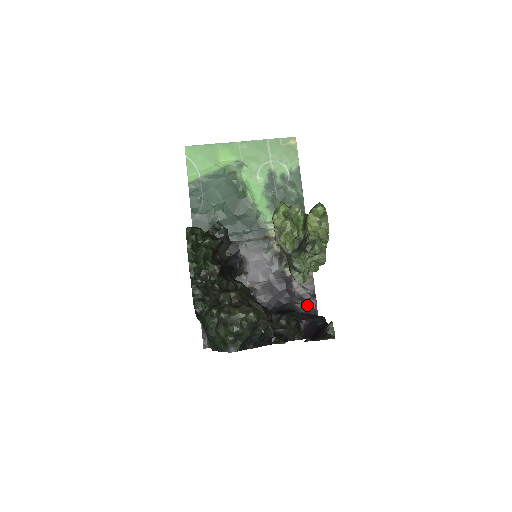
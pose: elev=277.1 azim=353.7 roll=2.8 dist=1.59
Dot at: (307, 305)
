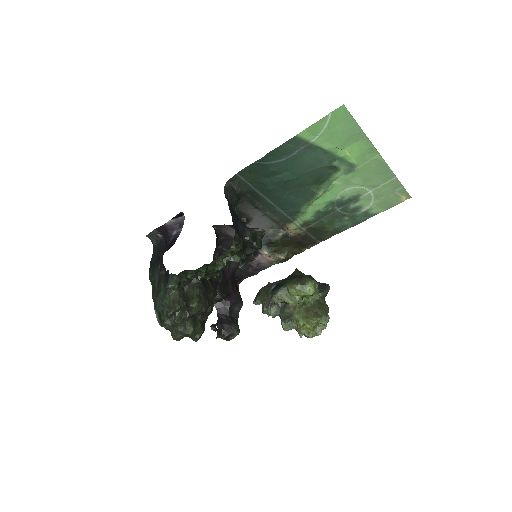
Dot at: (246, 272)
